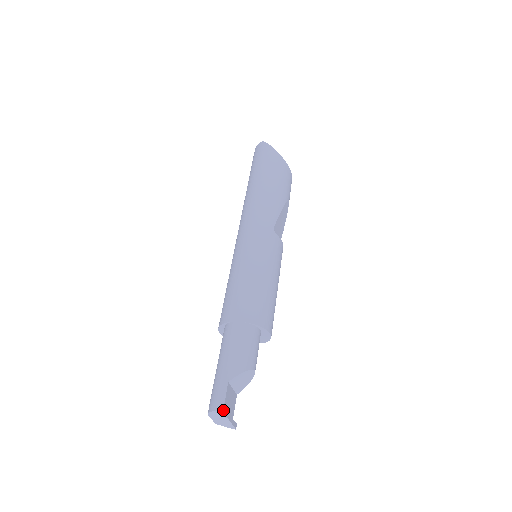
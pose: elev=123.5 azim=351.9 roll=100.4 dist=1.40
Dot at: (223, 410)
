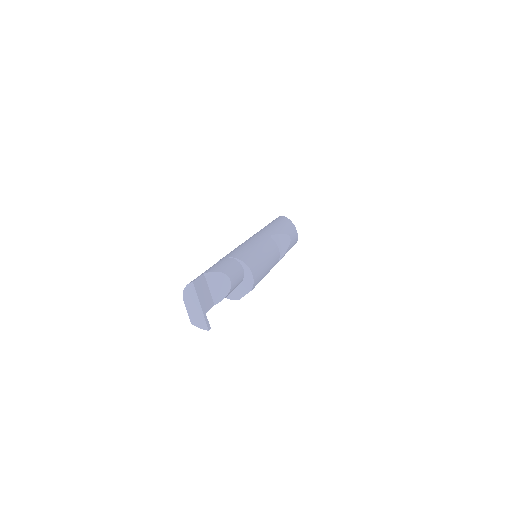
Dot at: (193, 282)
